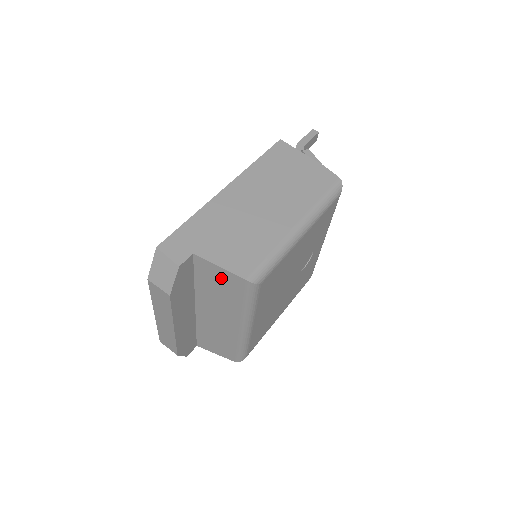
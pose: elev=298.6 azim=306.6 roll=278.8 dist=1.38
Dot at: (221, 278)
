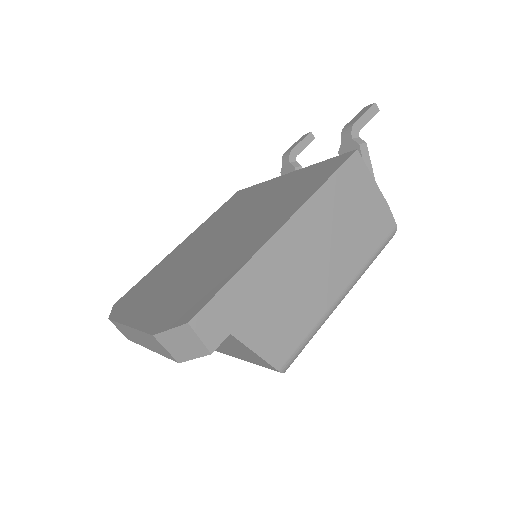
Dot at: (246, 351)
